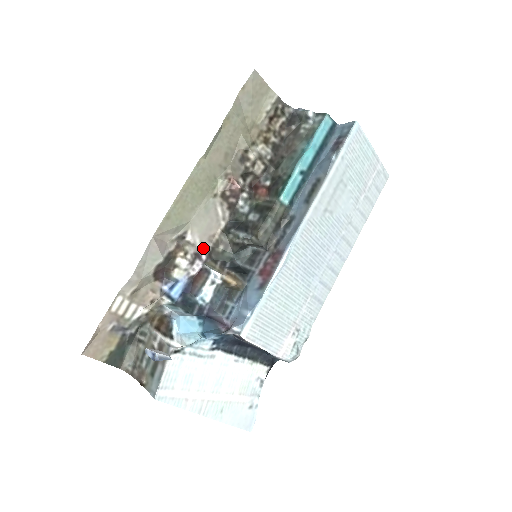
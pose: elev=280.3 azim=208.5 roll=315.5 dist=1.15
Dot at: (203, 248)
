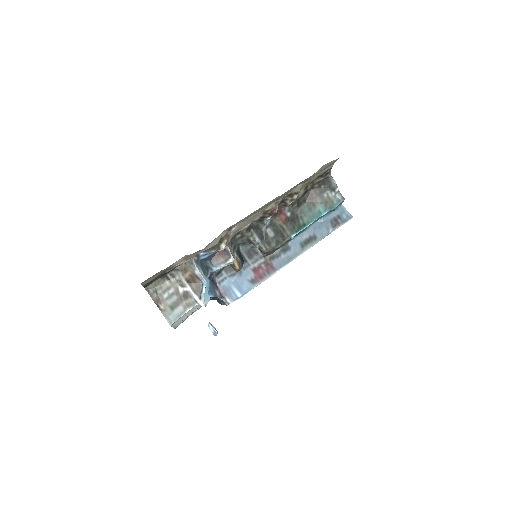
Dot at: (232, 234)
